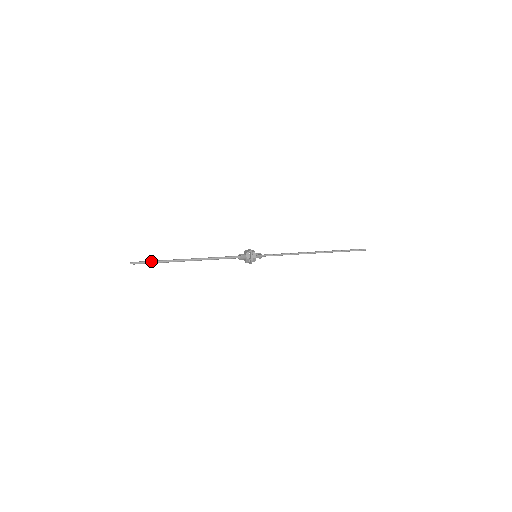
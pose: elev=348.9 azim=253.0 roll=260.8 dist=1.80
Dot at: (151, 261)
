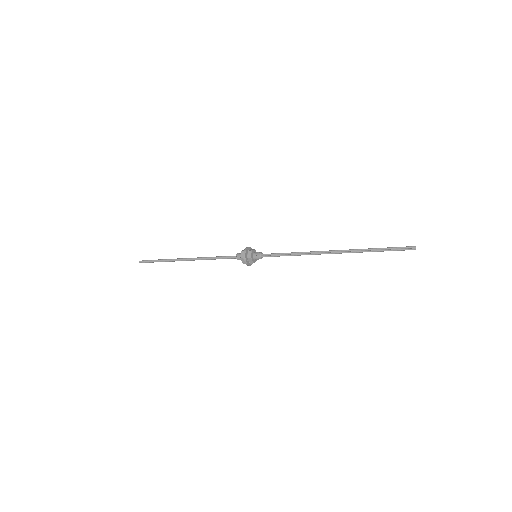
Dot at: (156, 260)
